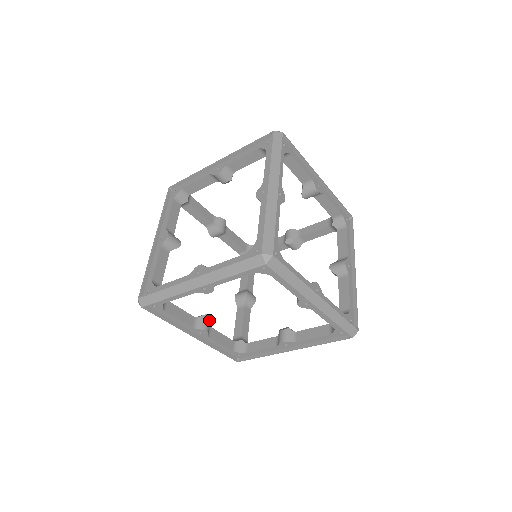
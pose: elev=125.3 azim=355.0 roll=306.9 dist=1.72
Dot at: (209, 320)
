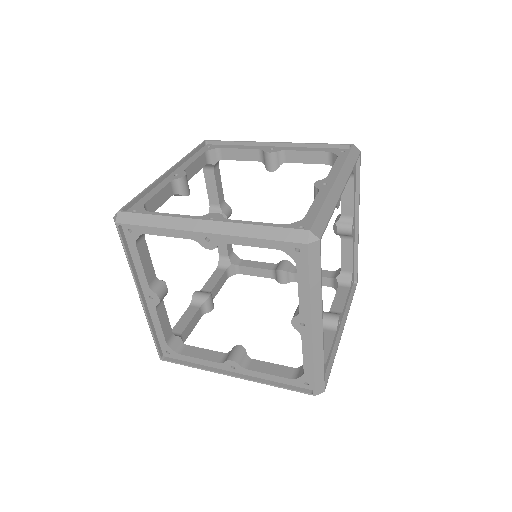
Dot at: (240, 350)
